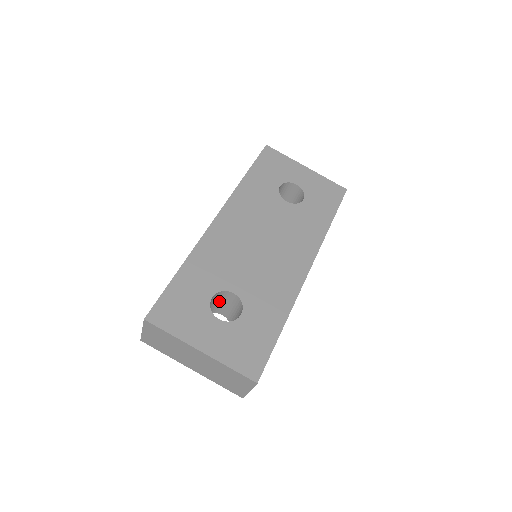
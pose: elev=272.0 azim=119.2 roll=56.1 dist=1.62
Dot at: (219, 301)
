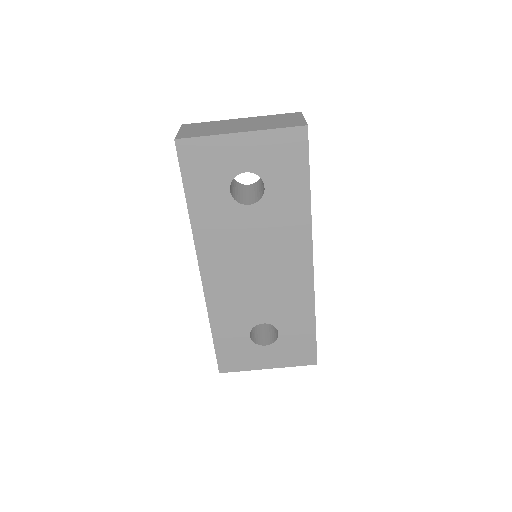
Dot at: occluded
